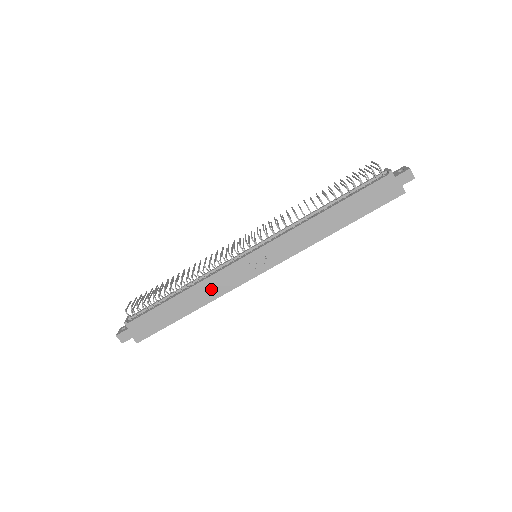
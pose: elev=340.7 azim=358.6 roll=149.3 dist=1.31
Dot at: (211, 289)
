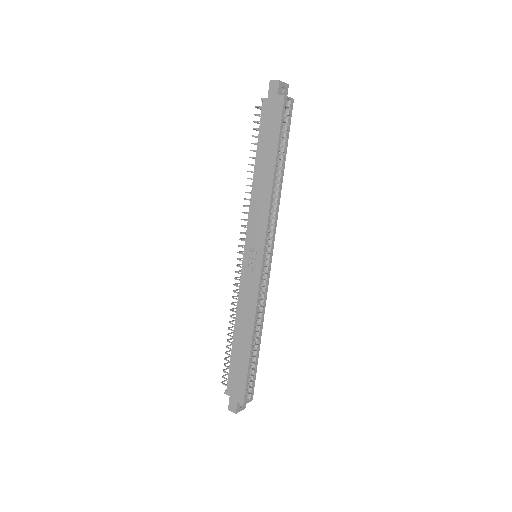
Dot at: (246, 311)
